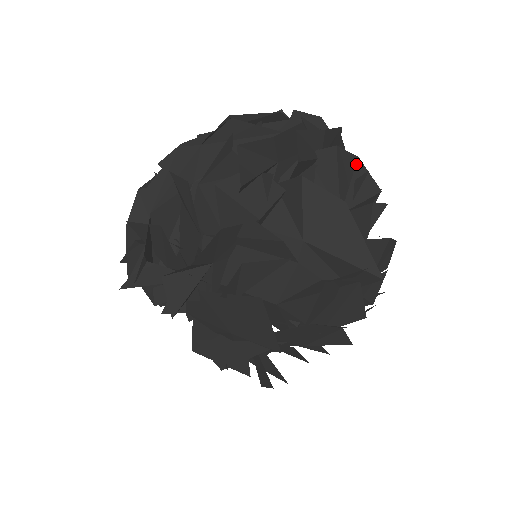
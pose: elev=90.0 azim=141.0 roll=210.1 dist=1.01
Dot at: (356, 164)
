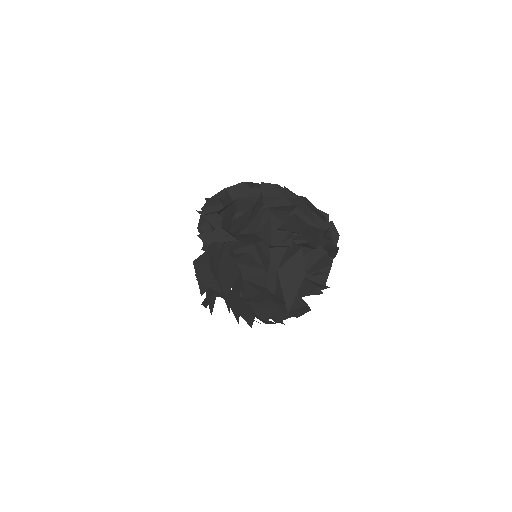
Dot at: (328, 267)
